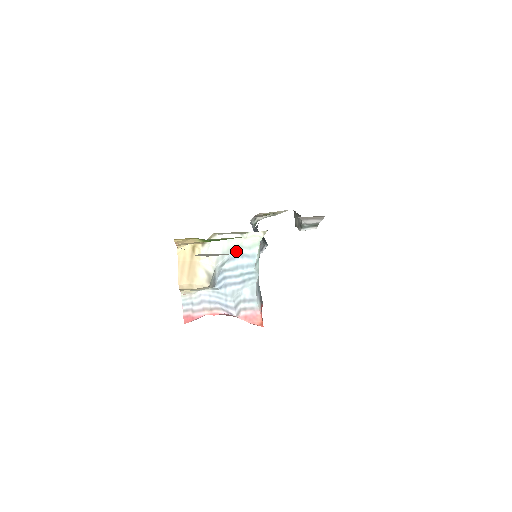
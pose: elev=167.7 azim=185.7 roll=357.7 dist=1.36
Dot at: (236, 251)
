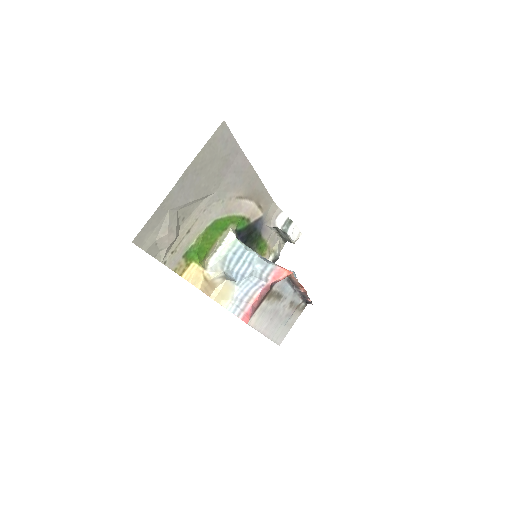
Dot at: (229, 256)
